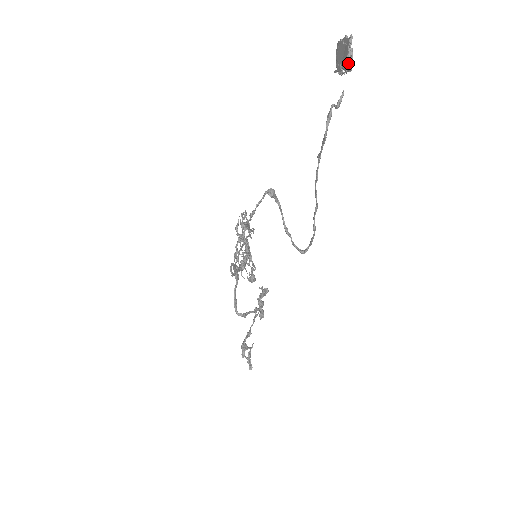
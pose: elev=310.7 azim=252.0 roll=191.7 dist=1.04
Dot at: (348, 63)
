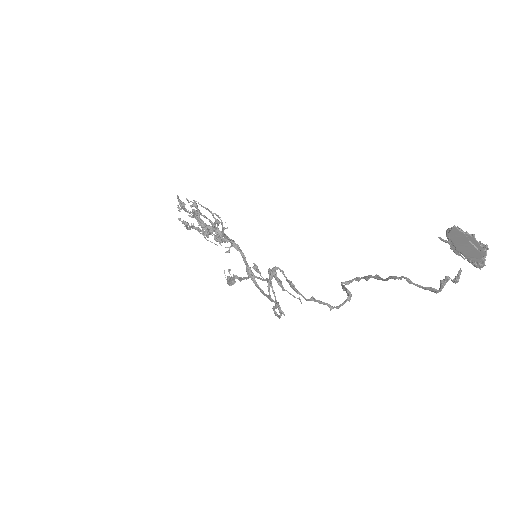
Dot at: (479, 265)
